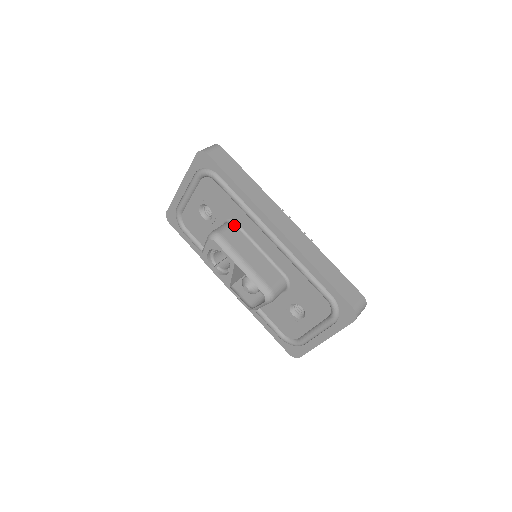
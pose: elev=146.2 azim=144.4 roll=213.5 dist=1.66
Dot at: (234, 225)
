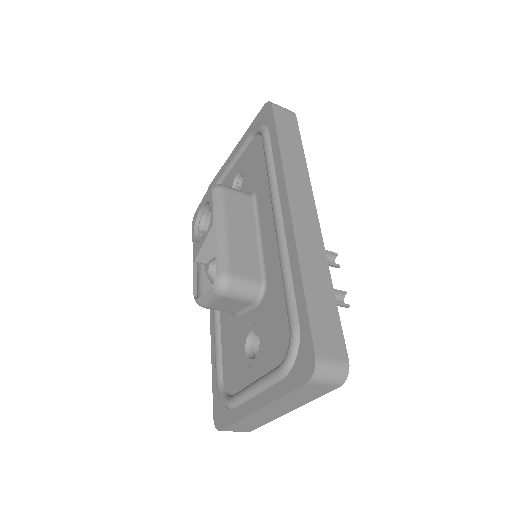
Dot at: (251, 196)
